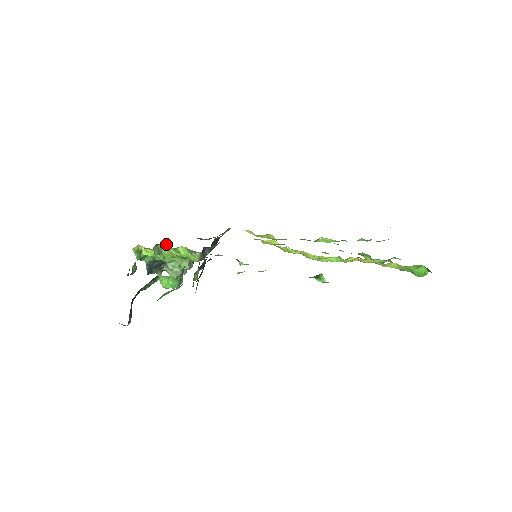
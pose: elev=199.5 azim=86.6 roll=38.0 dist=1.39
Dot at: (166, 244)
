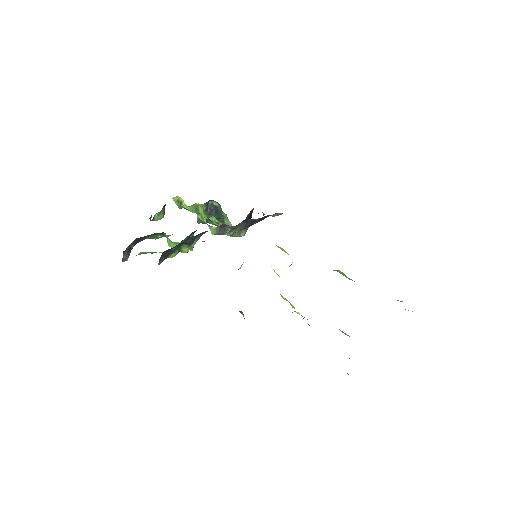
Dot at: (201, 205)
